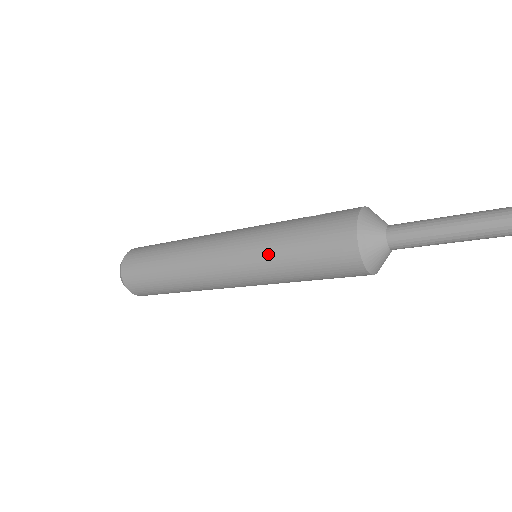
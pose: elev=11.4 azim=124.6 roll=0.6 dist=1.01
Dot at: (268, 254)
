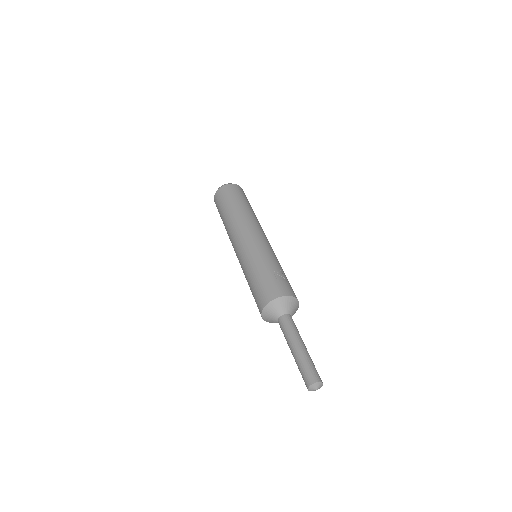
Dot at: (245, 270)
